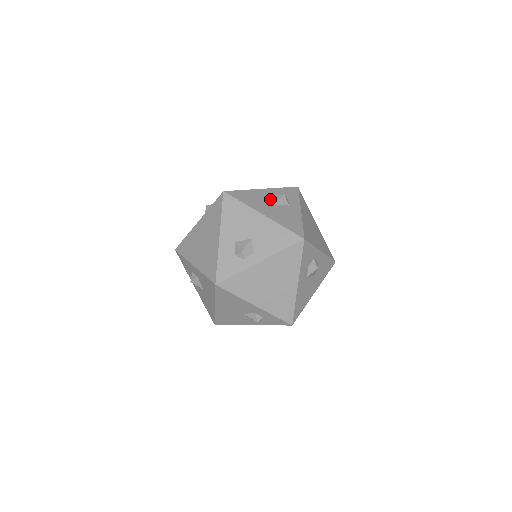
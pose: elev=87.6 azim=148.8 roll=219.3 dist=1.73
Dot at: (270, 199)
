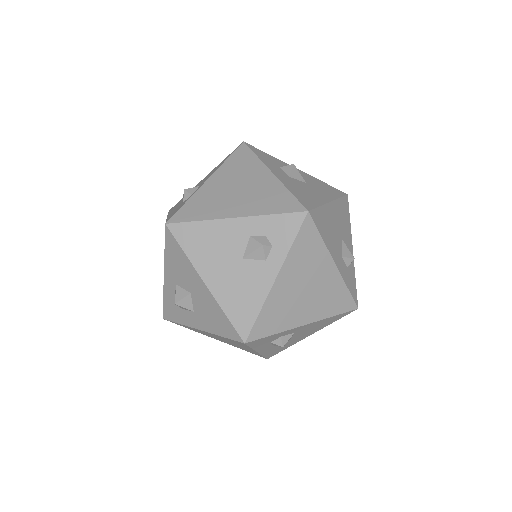
Dot at: occluded
